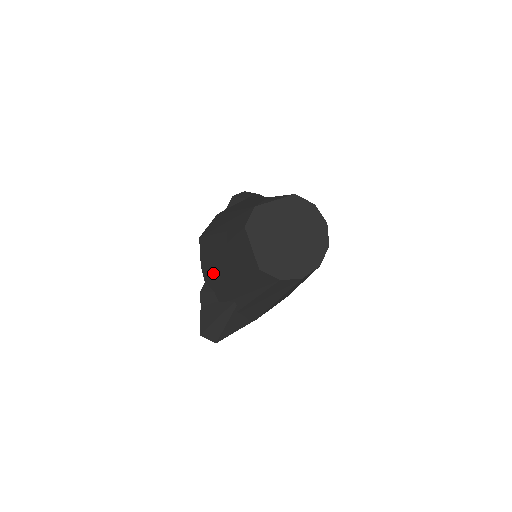
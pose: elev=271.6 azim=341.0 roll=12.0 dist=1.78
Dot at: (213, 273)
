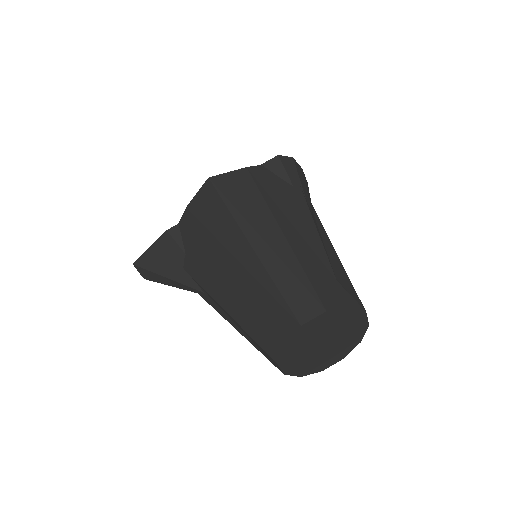
Dot at: (202, 247)
